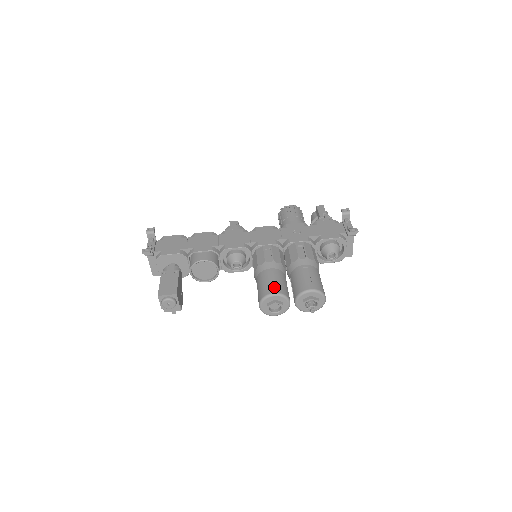
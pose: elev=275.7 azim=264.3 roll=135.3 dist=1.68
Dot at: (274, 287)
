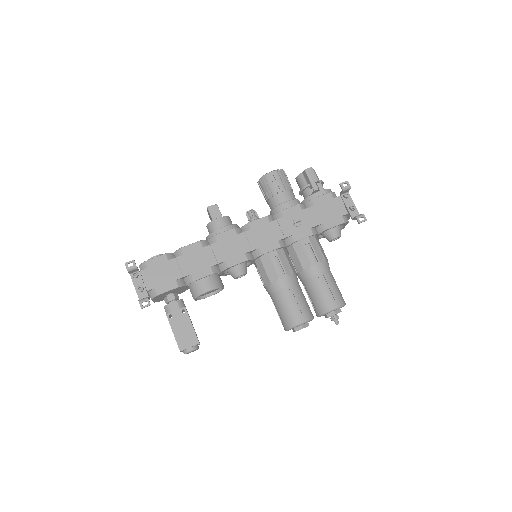
Dot at: (299, 312)
